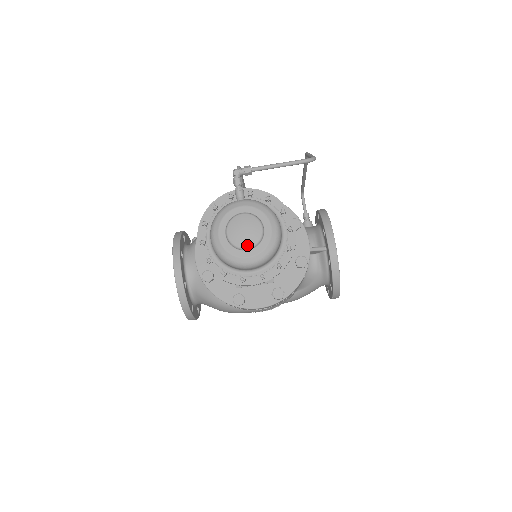
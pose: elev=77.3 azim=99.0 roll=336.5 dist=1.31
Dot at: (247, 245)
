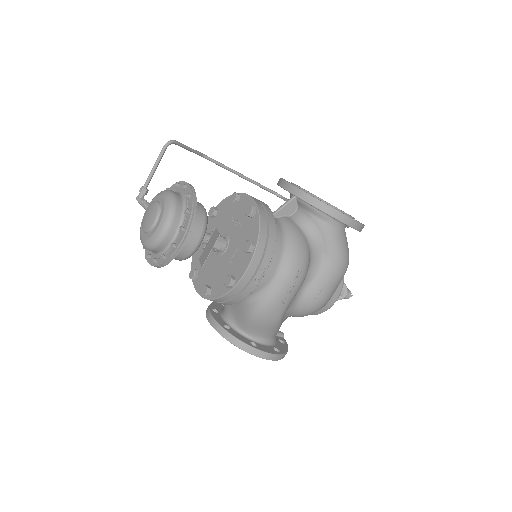
Dot at: (153, 221)
